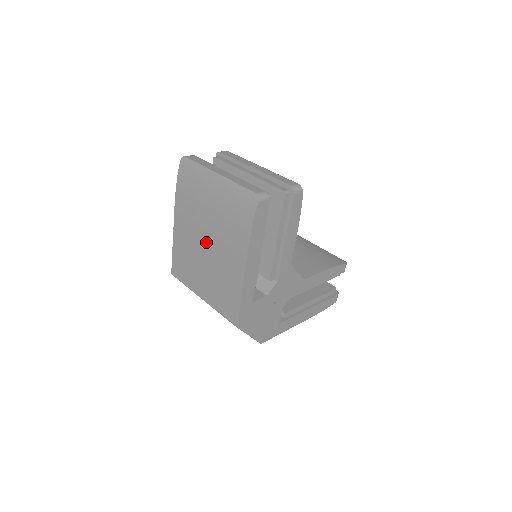
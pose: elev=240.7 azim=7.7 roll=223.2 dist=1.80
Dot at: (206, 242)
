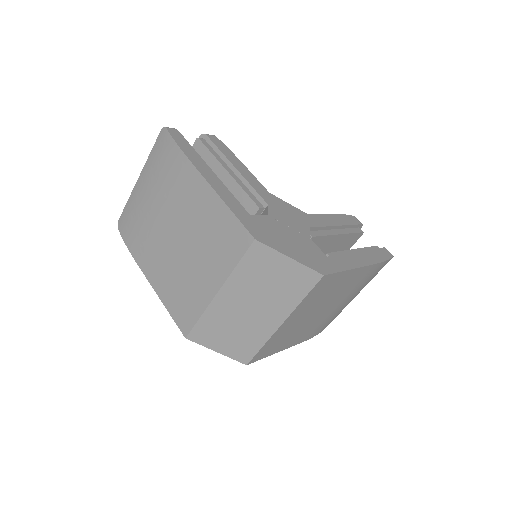
Dot at: (172, 233)
